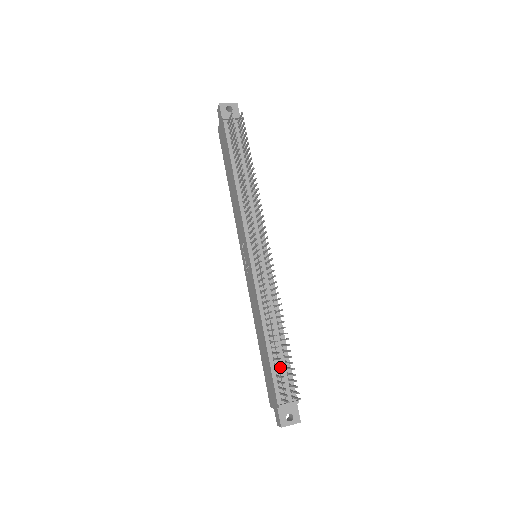
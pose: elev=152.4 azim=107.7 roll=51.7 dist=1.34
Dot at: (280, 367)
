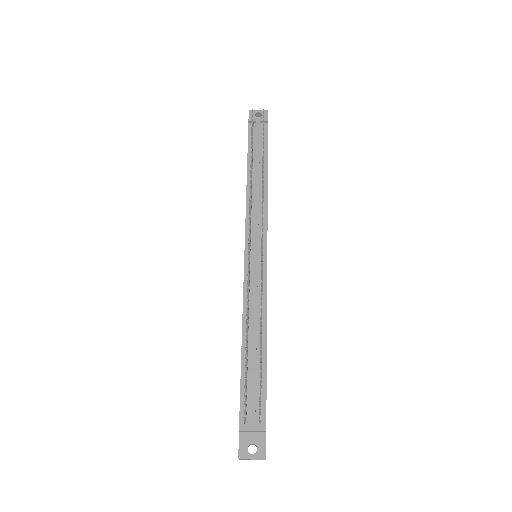
Dot at: (251, 380)
